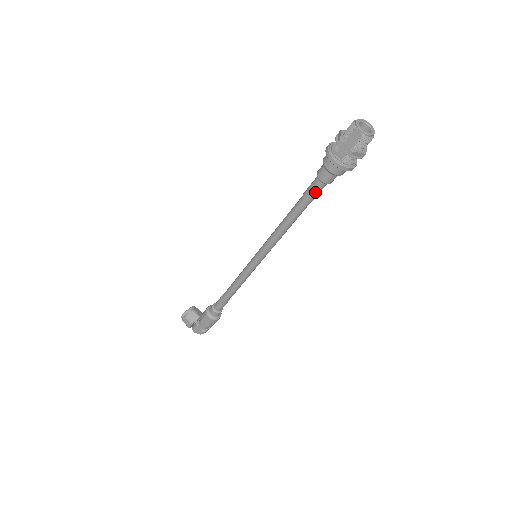
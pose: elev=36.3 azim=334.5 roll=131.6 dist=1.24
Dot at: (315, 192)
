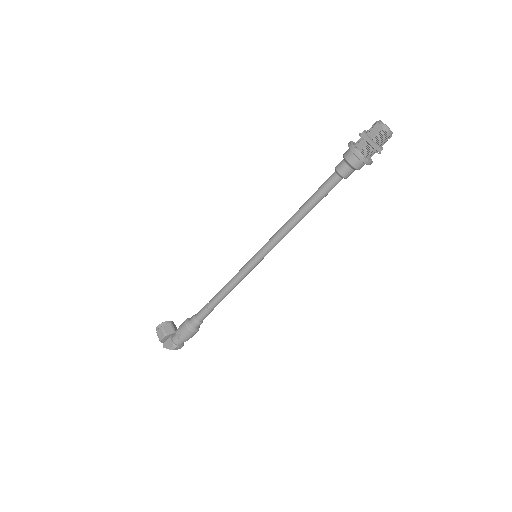
Dot at: (330, 185)
